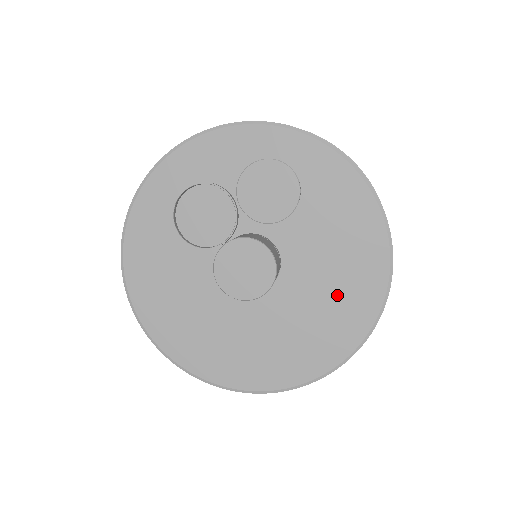
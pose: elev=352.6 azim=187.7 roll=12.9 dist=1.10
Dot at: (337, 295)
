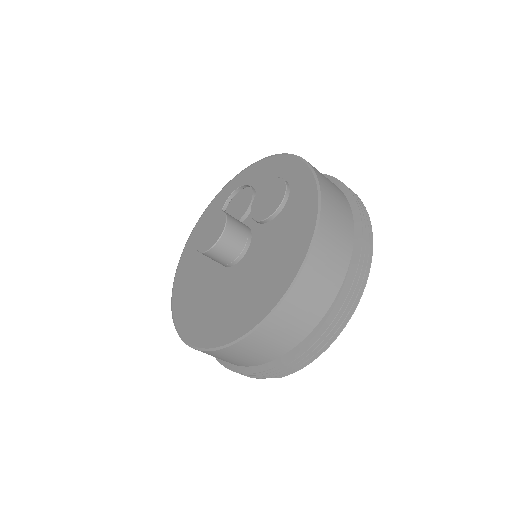
Dot at: (254, 291)
